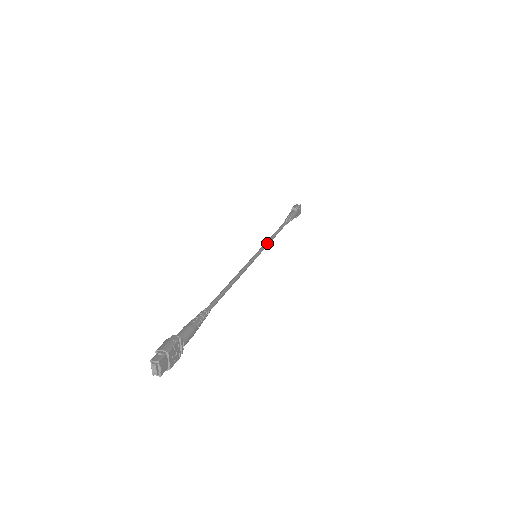
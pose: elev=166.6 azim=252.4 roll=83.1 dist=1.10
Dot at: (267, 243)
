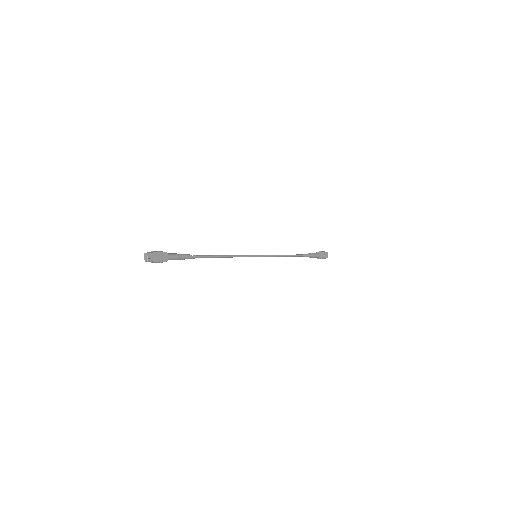
Dot at: (272, 255)
